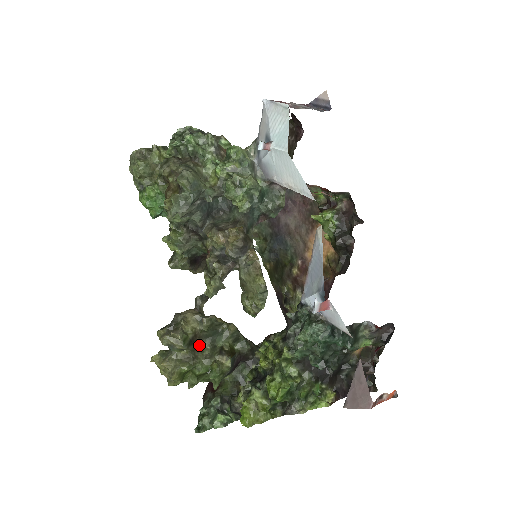
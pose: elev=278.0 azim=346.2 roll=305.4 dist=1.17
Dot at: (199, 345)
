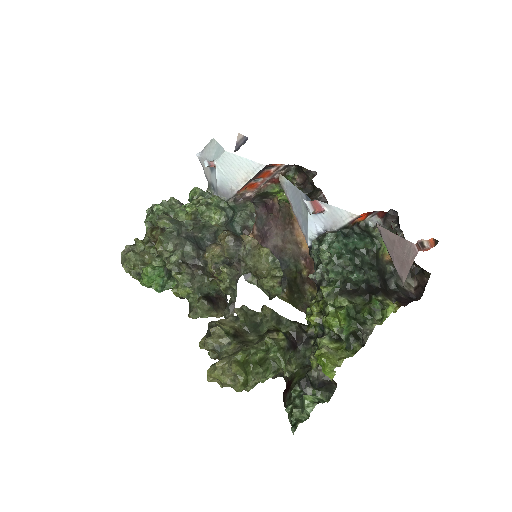
Dot at: (245, 339)
